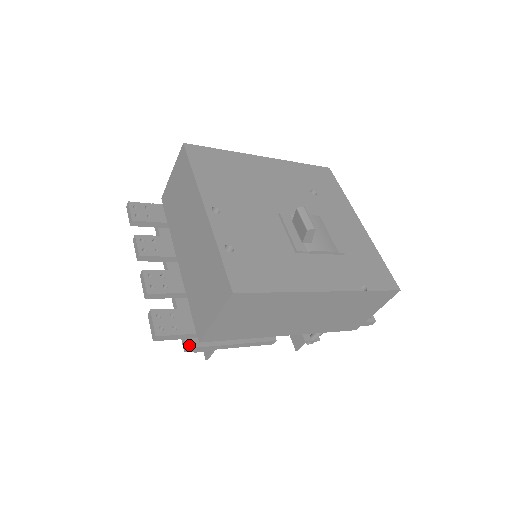
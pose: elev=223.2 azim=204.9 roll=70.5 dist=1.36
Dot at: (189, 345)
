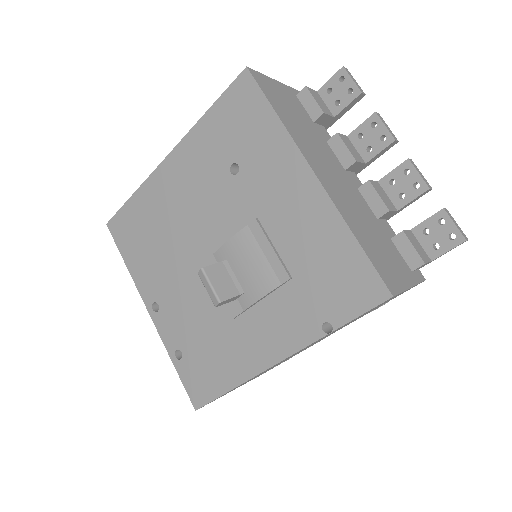
Dot at: occluded
